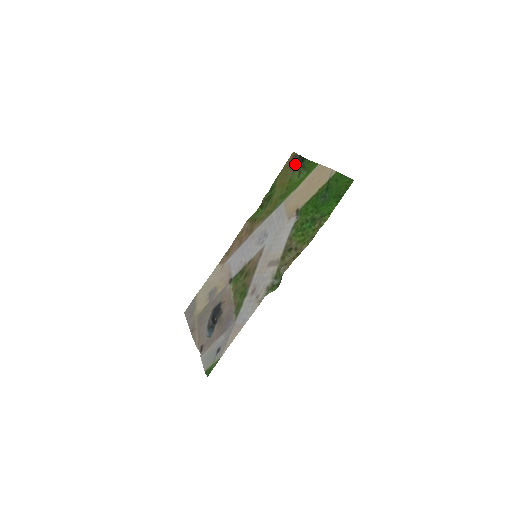
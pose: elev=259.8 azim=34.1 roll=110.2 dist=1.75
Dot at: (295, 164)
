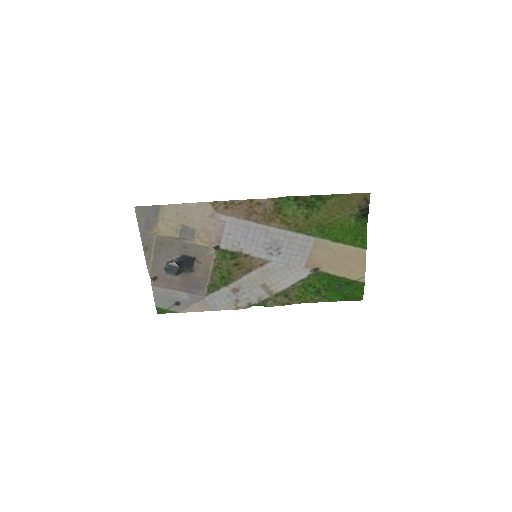
Dot at: (358, 210)
